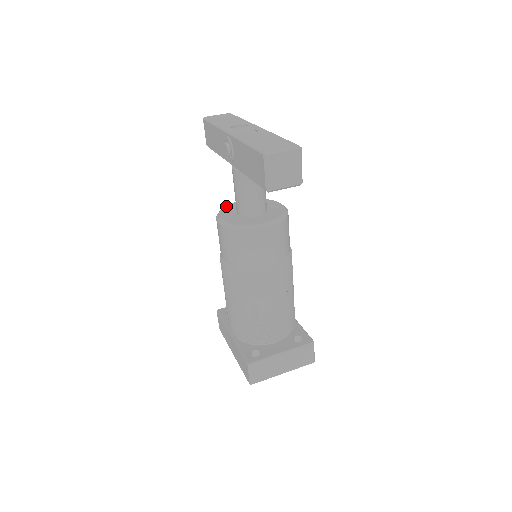
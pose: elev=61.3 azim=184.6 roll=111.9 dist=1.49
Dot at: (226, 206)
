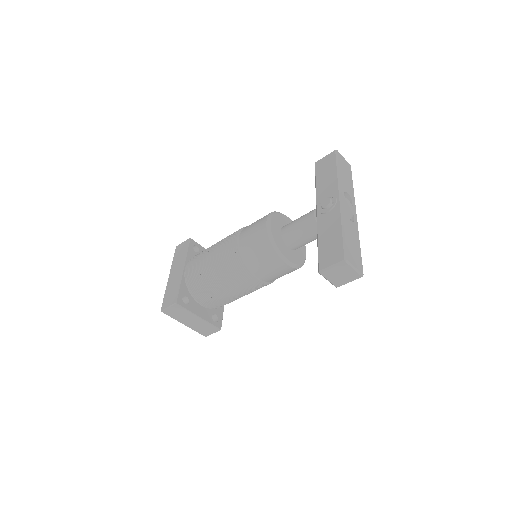
Dot at: (280, 213)
